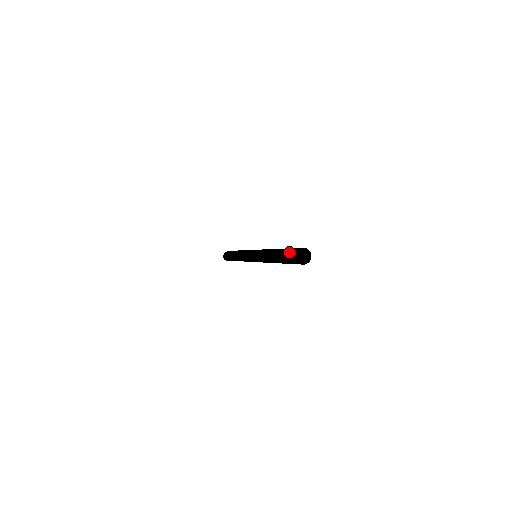
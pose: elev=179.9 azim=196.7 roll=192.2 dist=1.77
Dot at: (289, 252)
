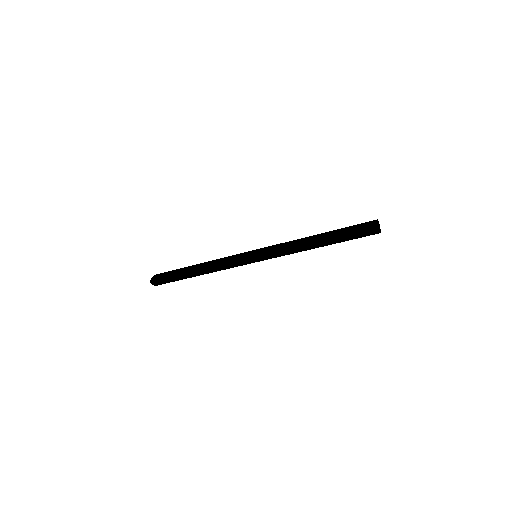
Dot at: (361, 223)
